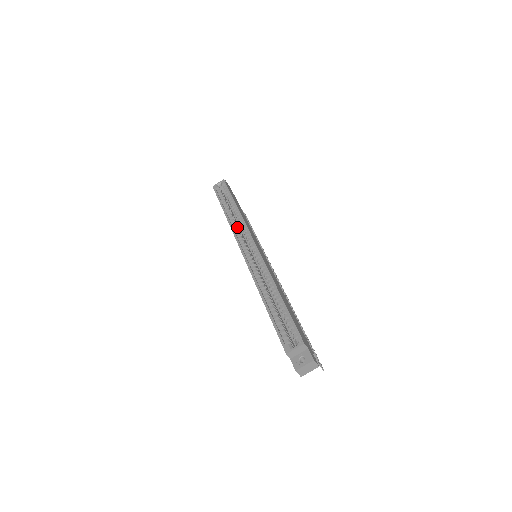
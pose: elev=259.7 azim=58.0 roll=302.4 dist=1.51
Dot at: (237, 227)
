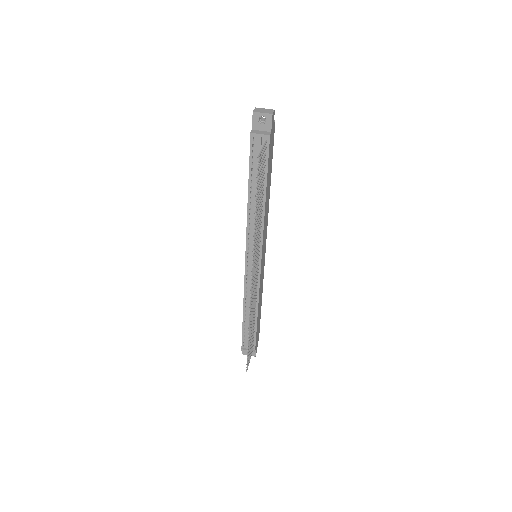
Dot at: occluded
